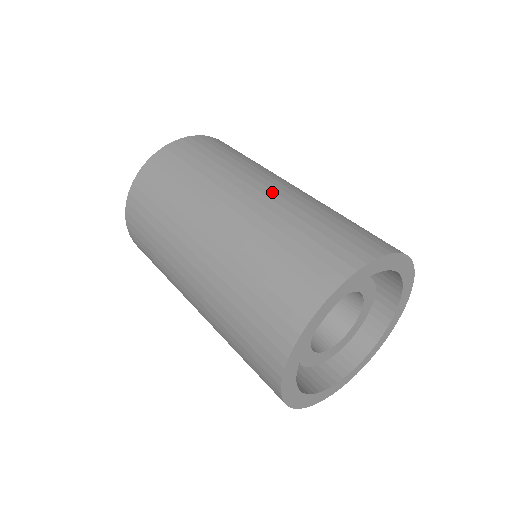
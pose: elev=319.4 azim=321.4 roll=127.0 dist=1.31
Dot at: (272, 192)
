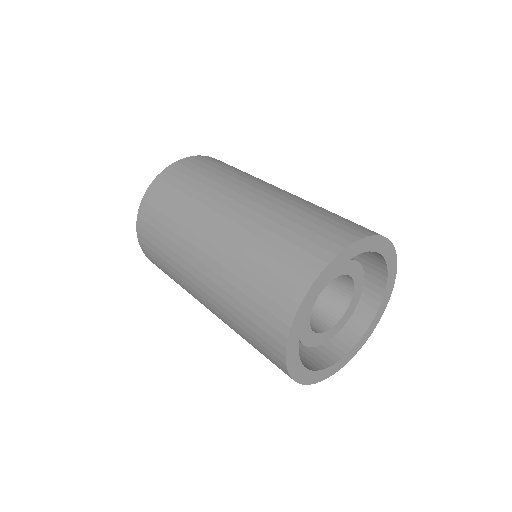
Dot at: occluded
